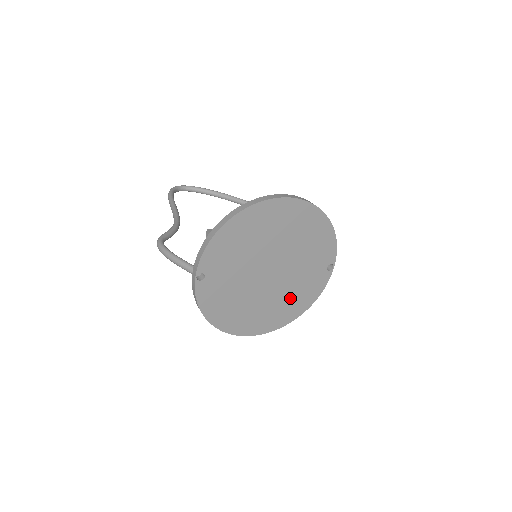
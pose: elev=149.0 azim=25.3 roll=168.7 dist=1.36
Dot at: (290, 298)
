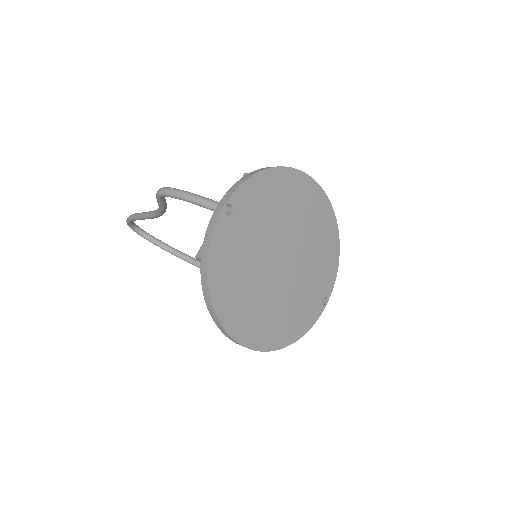
Dot at: (284, 313)
